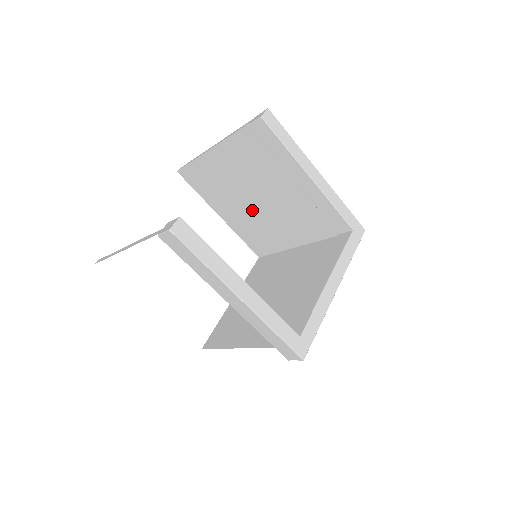
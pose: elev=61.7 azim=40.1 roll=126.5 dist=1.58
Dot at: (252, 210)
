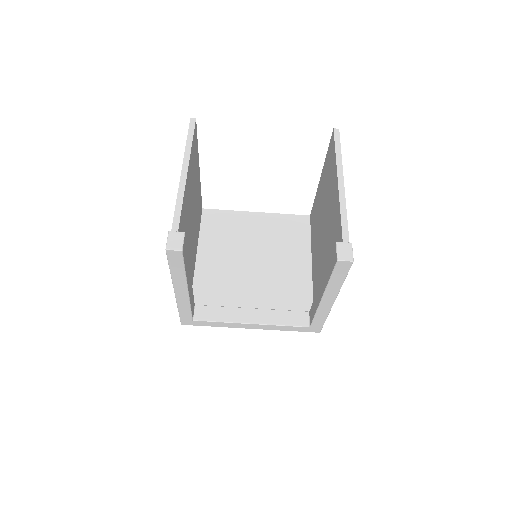
Dot at: (321, 219)
